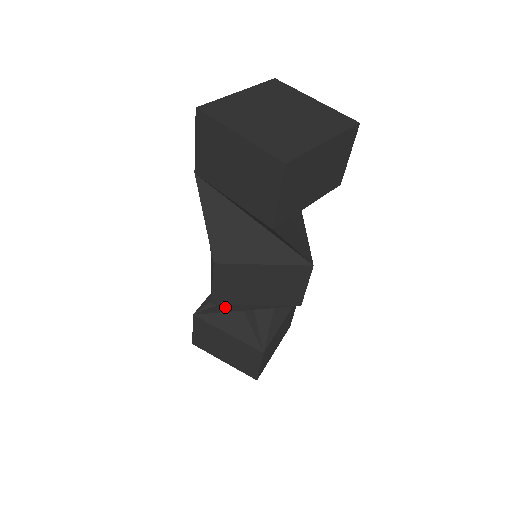
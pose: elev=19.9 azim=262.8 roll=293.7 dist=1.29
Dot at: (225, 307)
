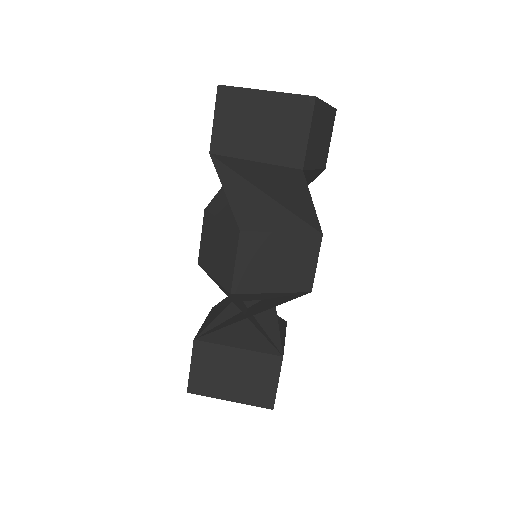
Dot at: (229, 322)
